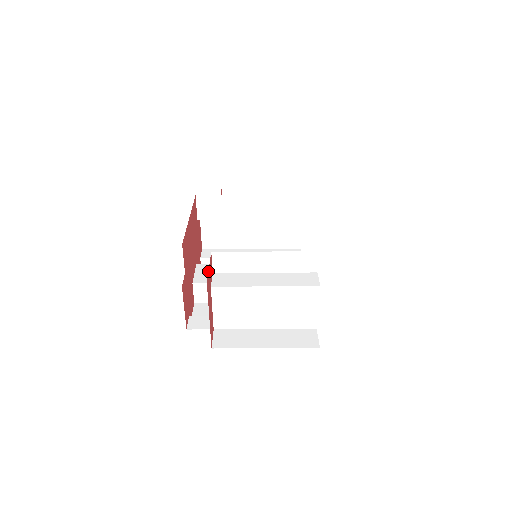
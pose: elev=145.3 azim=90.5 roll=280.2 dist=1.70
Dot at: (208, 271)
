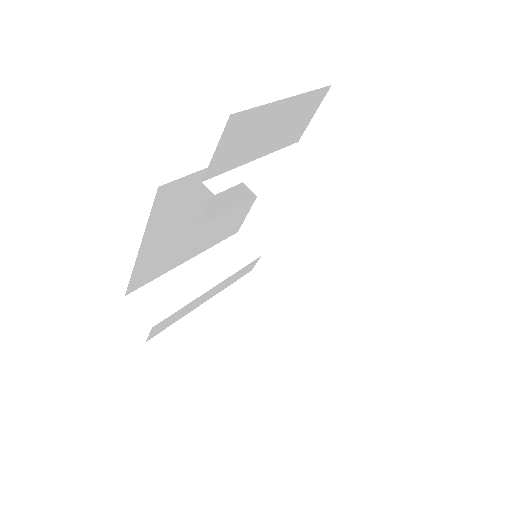
Dot at: (219, 141)
